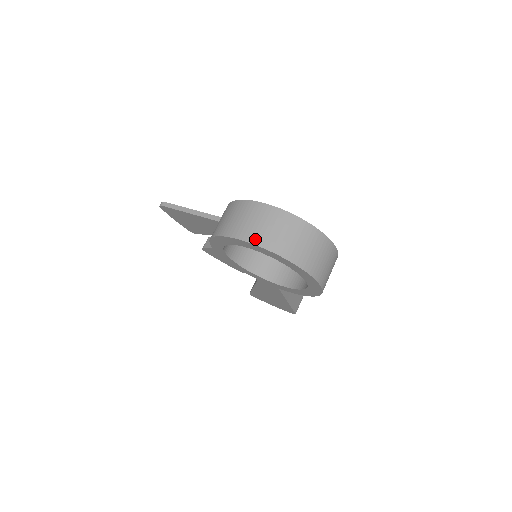
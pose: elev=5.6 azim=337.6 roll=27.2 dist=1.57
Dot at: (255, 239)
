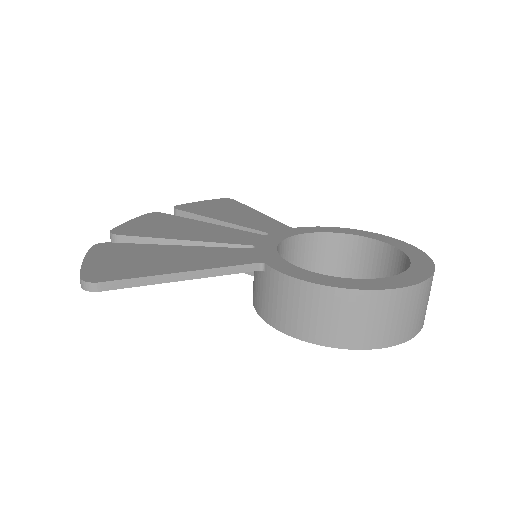
Dot at: (407, 335)
